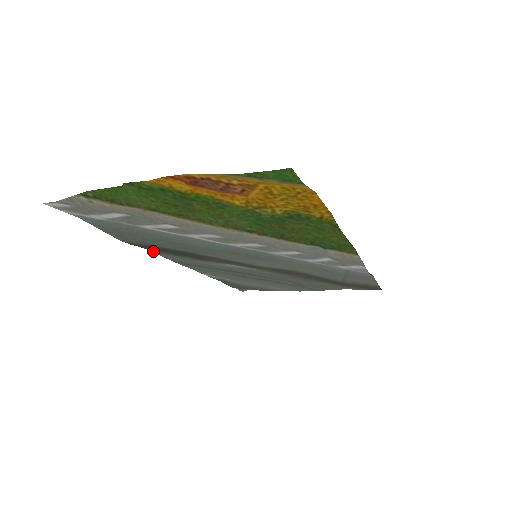
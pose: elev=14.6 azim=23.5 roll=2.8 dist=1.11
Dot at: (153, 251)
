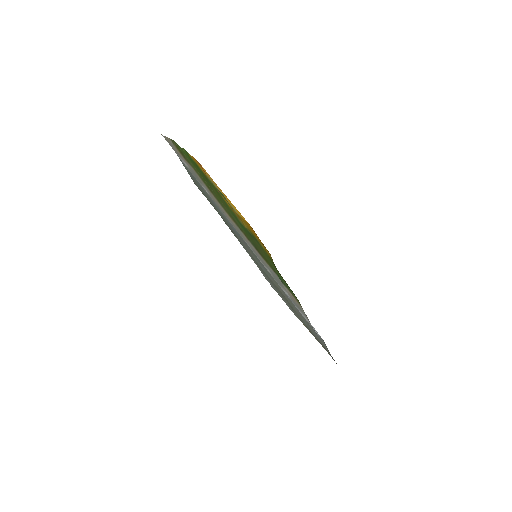
Dot at: occluded
